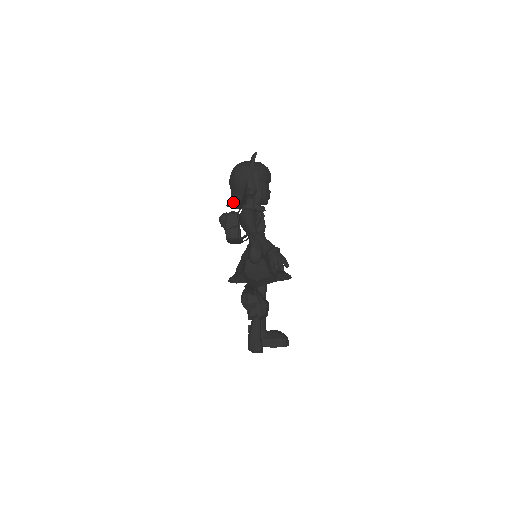
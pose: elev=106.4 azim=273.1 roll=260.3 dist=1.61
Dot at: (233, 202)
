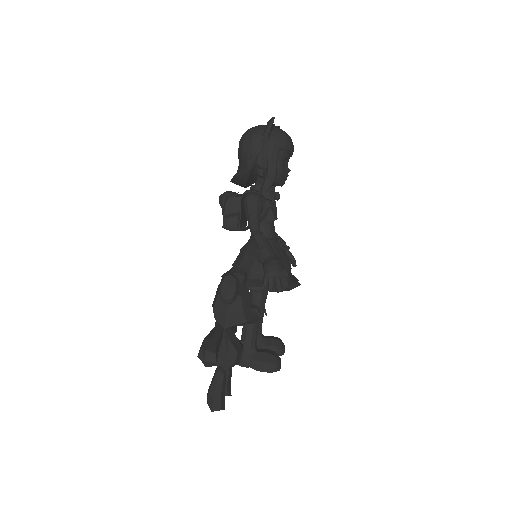
Dot at: (237, 181)
